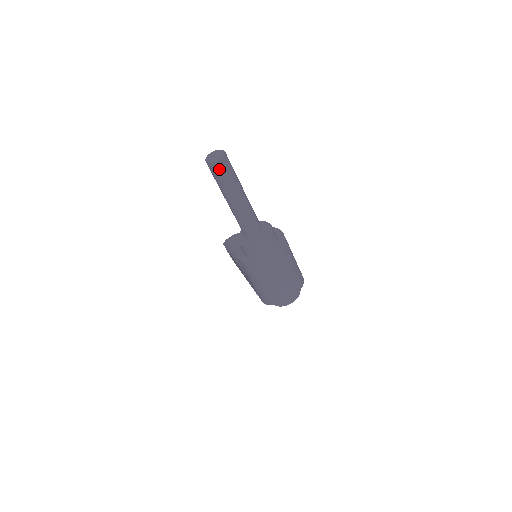
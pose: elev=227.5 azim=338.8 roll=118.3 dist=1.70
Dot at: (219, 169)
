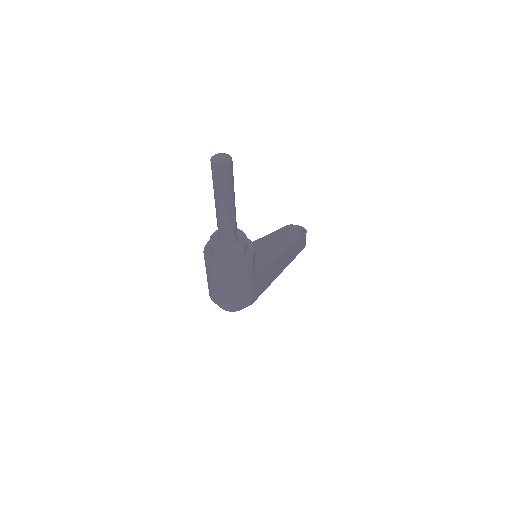
Dot at: (213, 170)
